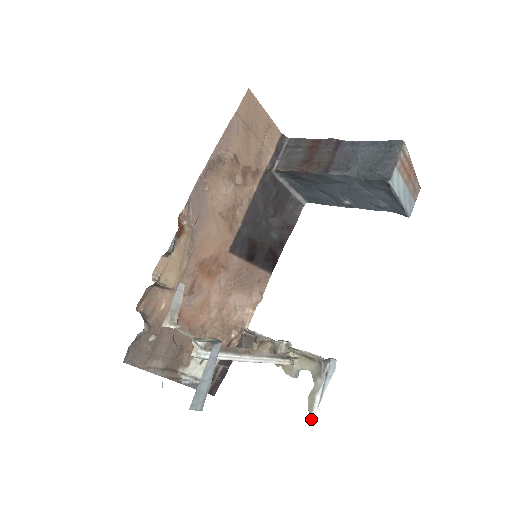
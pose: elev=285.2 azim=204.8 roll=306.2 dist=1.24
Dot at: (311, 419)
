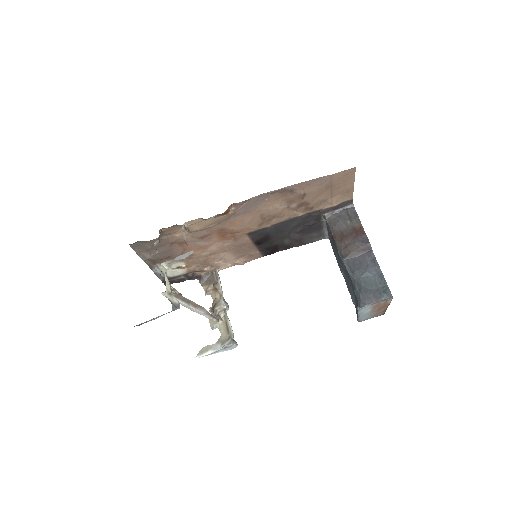
Dot at: (196, 357)
